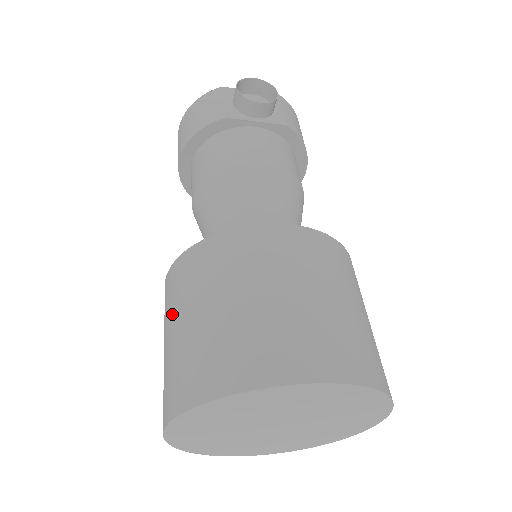
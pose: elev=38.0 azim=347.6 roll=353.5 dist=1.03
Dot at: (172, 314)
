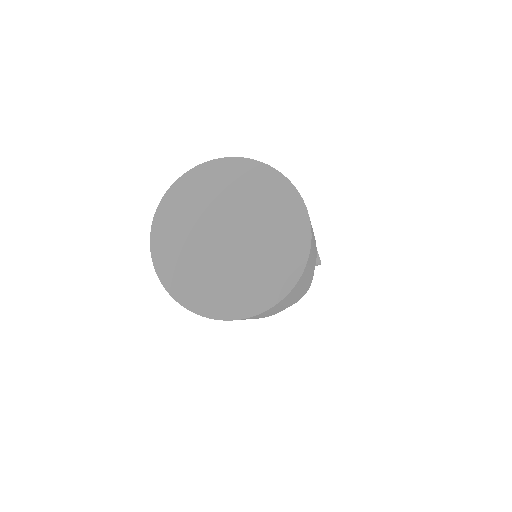
Dot at: occluded
